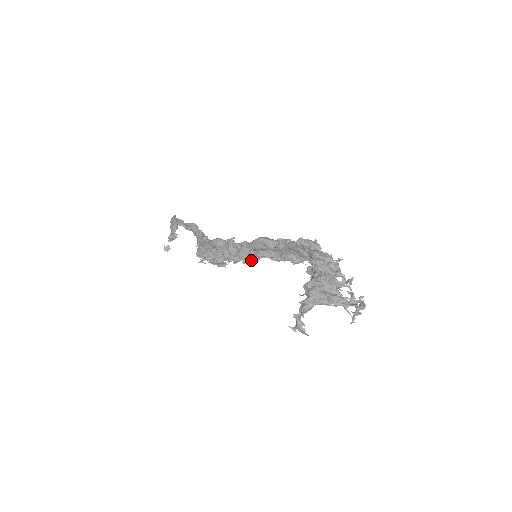
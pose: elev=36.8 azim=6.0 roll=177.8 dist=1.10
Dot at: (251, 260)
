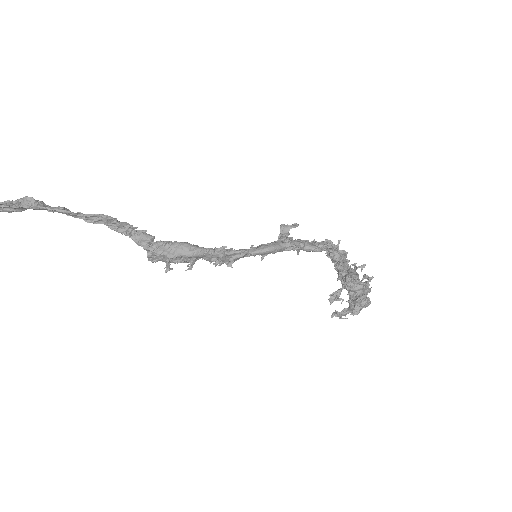
Dot at: occluded
